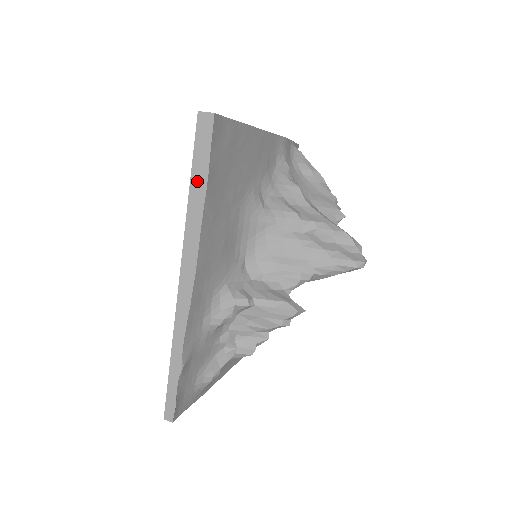
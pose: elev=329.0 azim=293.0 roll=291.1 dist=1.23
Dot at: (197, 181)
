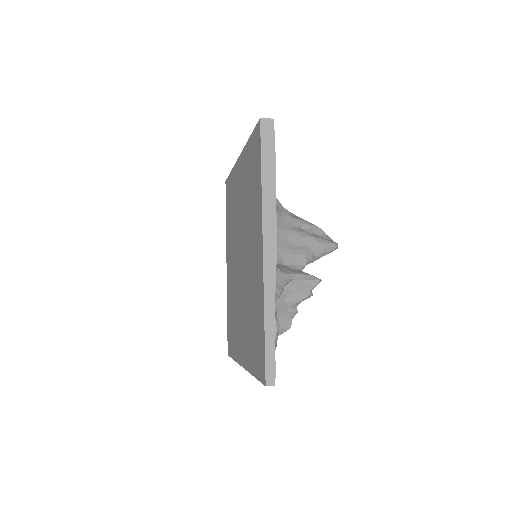
Dot at: (267, 169)
